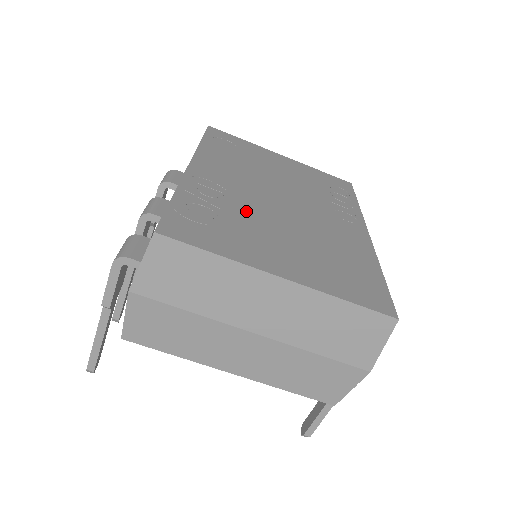
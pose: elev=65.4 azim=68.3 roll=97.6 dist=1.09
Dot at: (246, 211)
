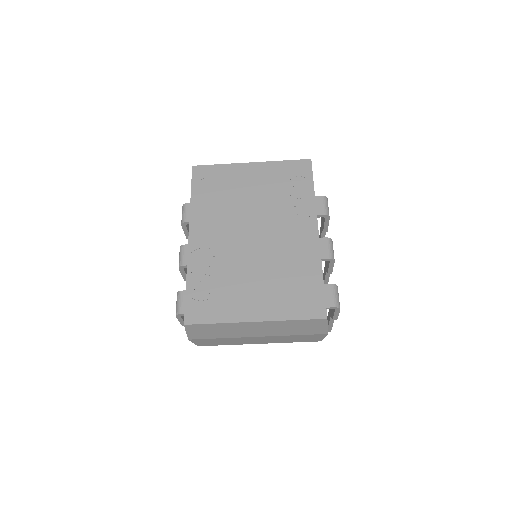
Dot at: (230, 267)
